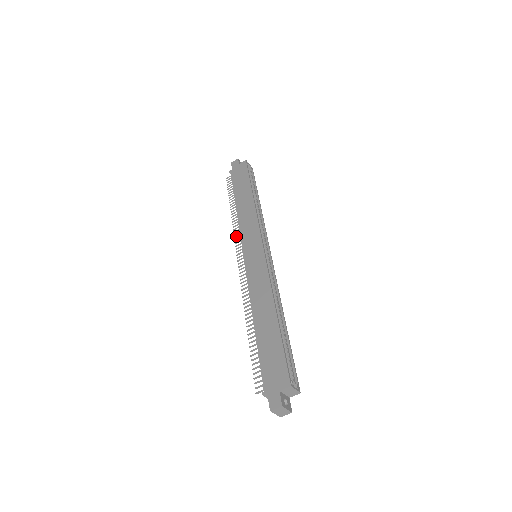
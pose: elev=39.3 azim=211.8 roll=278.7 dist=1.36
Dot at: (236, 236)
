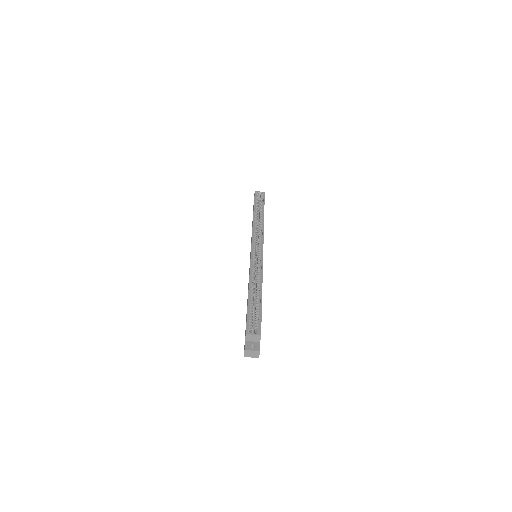
Dot at: occluded
